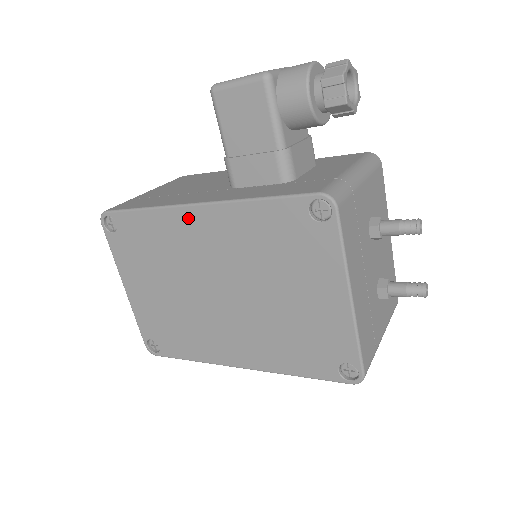
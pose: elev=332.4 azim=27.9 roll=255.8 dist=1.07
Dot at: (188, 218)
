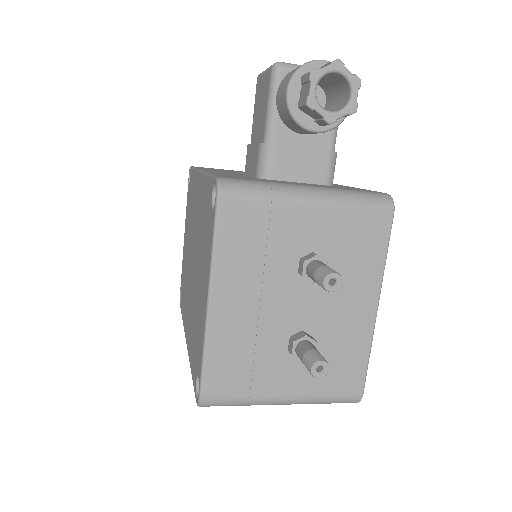
Dot at: (197, 183)
